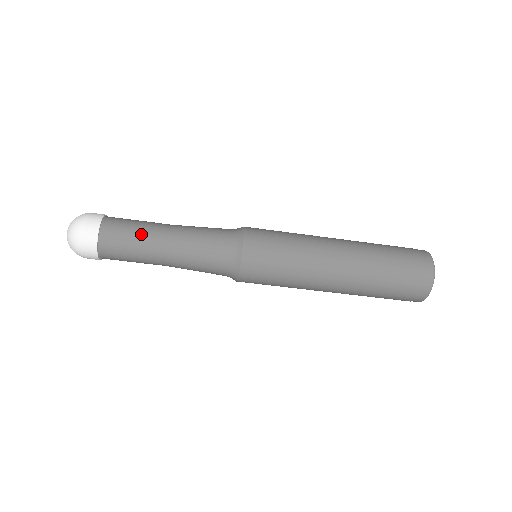
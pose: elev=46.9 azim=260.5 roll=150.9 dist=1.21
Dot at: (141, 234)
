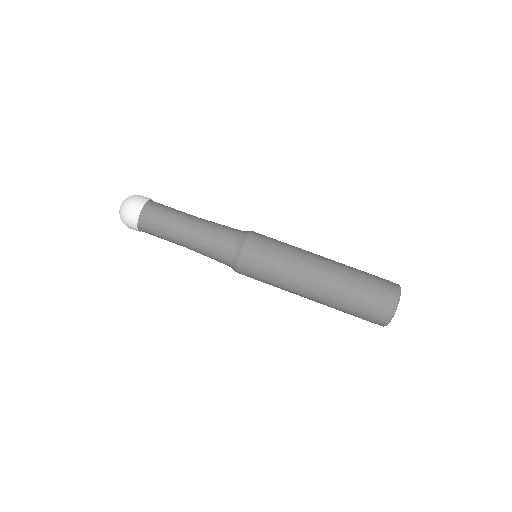
Dot at: occluded
